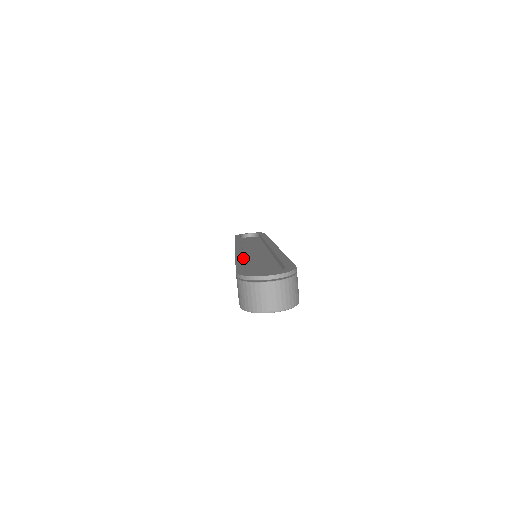
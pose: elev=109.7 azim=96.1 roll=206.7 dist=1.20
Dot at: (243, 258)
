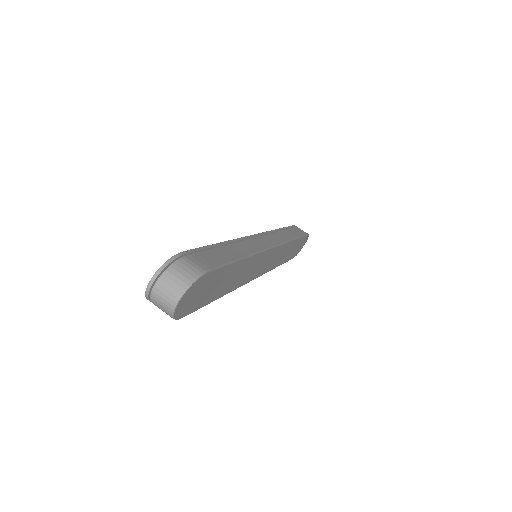
Dot at: occluded
